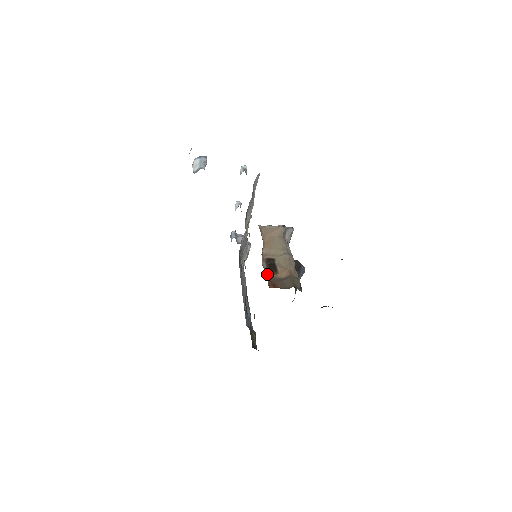
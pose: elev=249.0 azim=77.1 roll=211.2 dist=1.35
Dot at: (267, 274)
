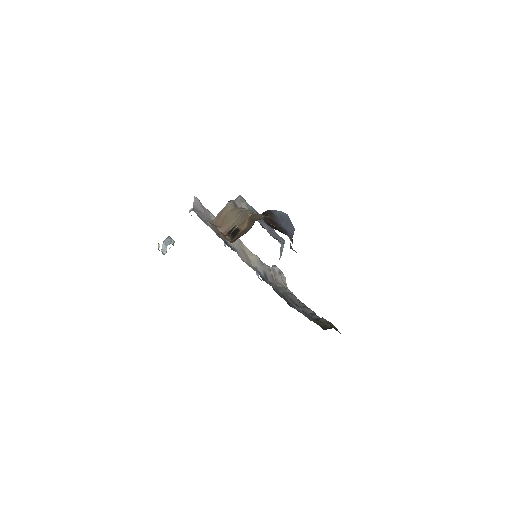
Dot at: (221, 236)
